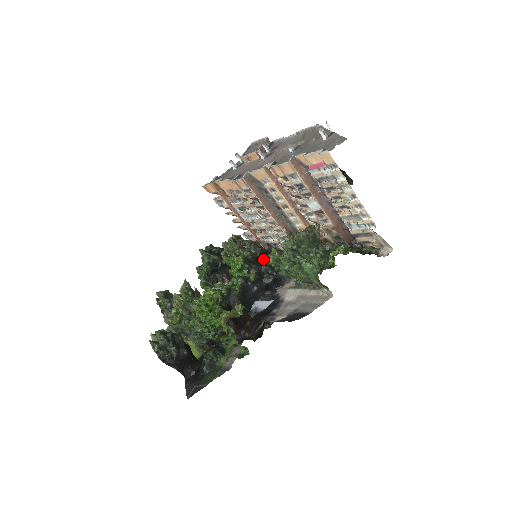
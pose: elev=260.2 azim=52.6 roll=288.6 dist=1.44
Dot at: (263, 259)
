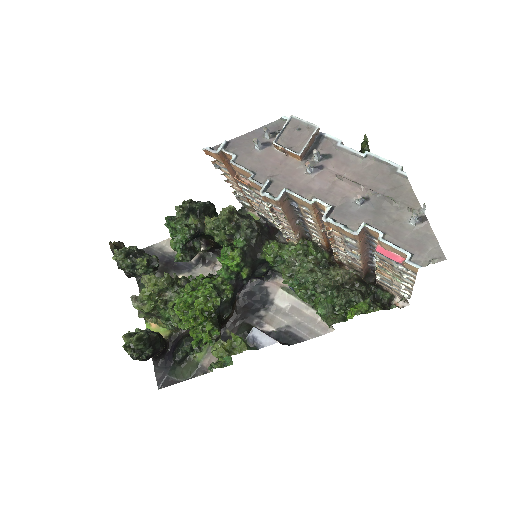
Dot at: (259, 249)
